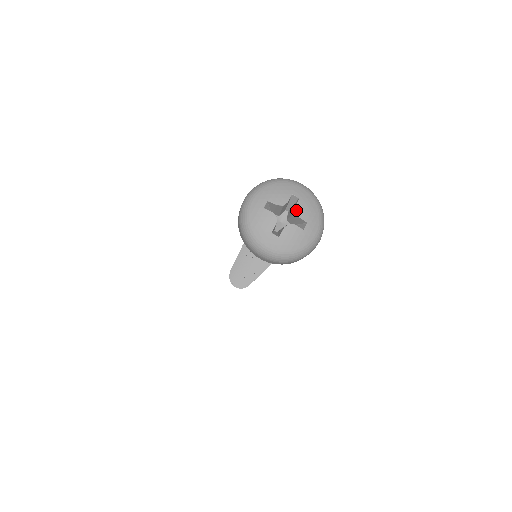
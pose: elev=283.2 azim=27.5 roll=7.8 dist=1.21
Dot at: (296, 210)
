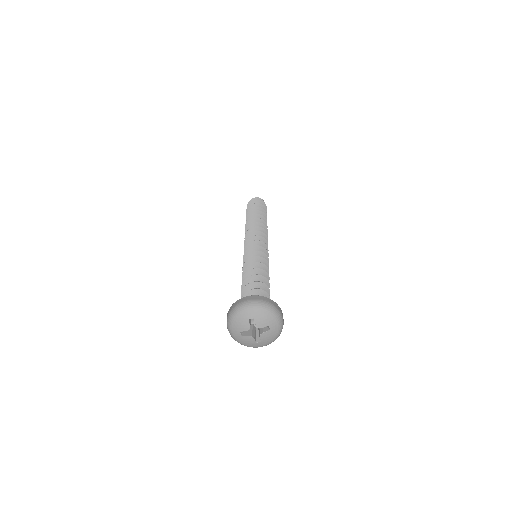
Dot at: (262, 334)
